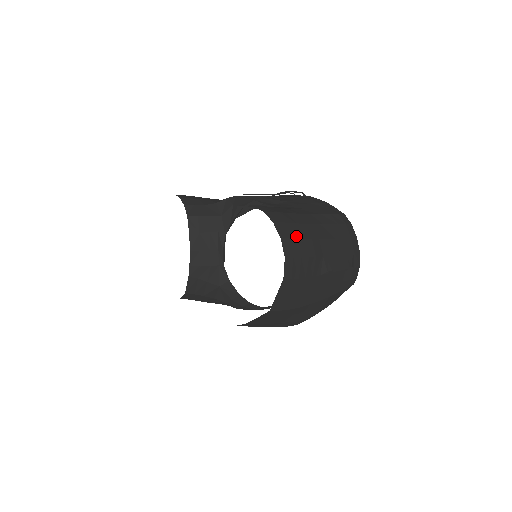
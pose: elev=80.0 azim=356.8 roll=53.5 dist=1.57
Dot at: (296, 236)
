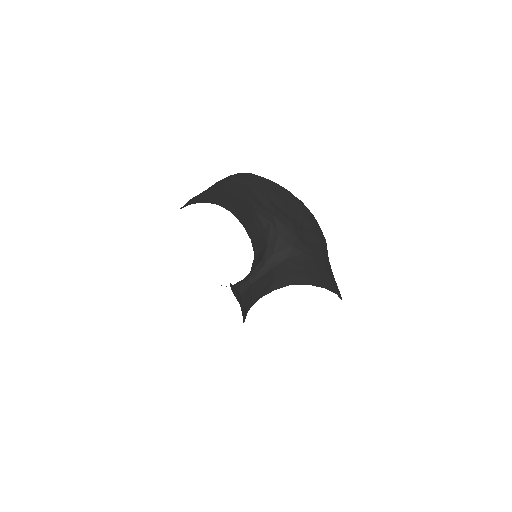
Dot at: occluded
